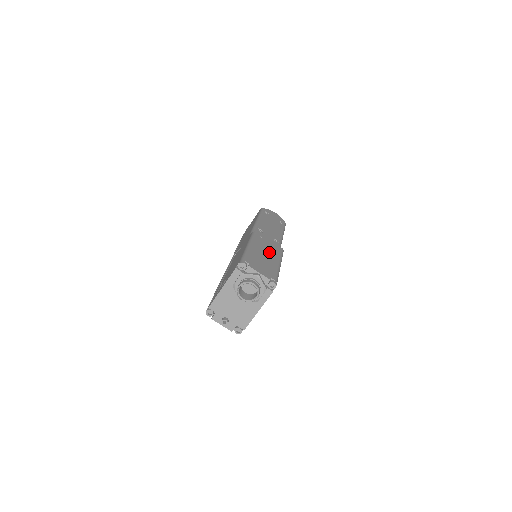
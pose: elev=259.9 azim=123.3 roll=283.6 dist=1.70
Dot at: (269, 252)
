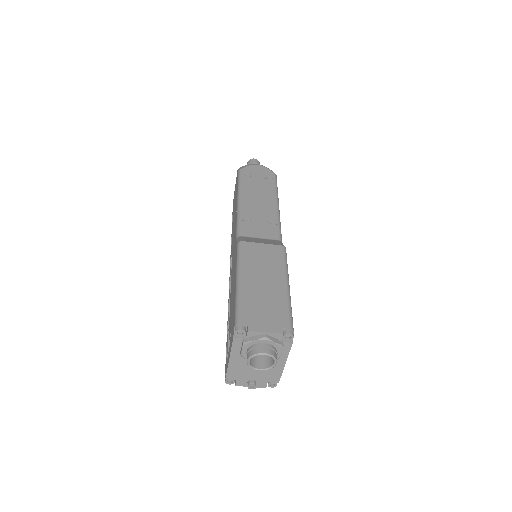
Dot at: (267, 272)
